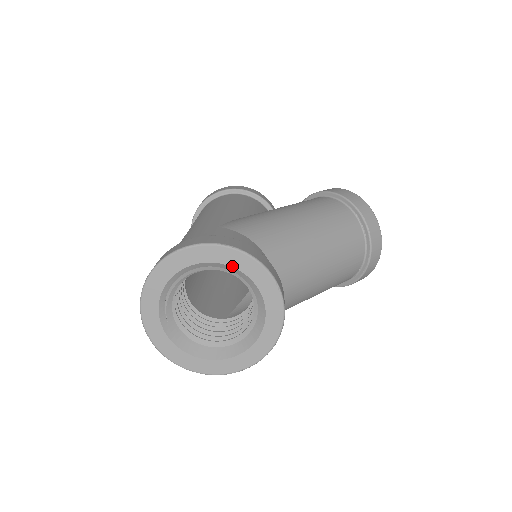
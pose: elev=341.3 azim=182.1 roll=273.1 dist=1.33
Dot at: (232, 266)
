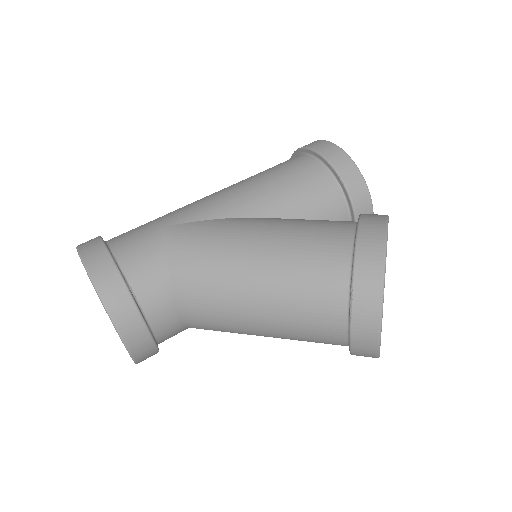
Dot at: occluded
